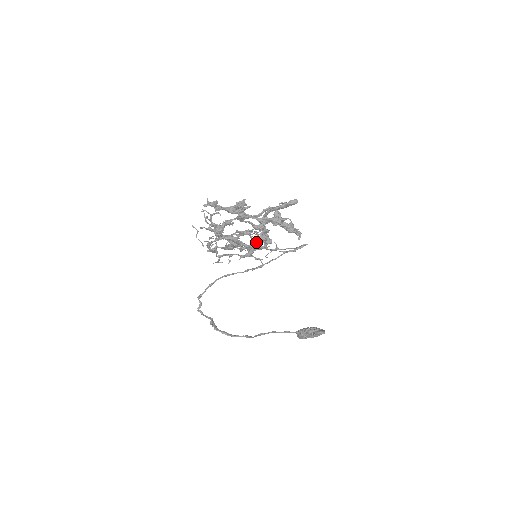
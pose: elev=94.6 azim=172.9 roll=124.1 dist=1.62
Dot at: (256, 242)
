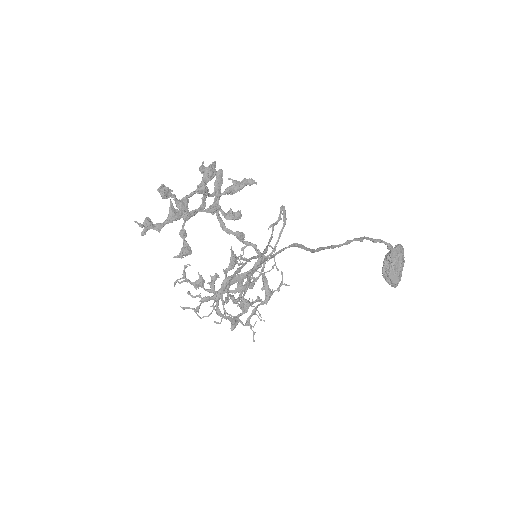
Dot at: occluded
